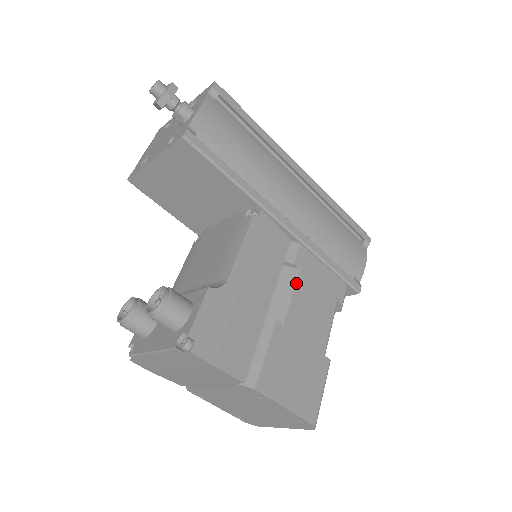
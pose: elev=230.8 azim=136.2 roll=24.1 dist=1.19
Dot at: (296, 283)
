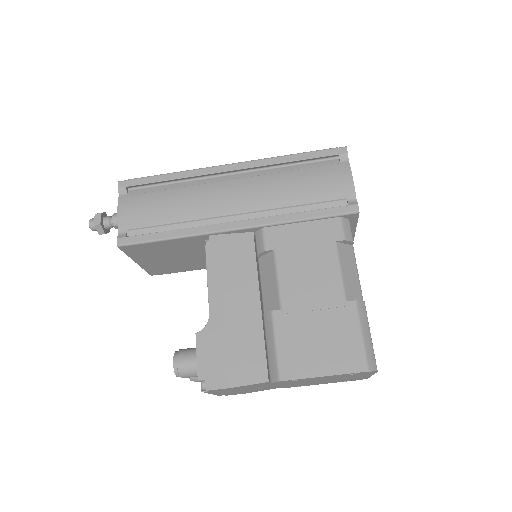
Dot at: (277, 264)
